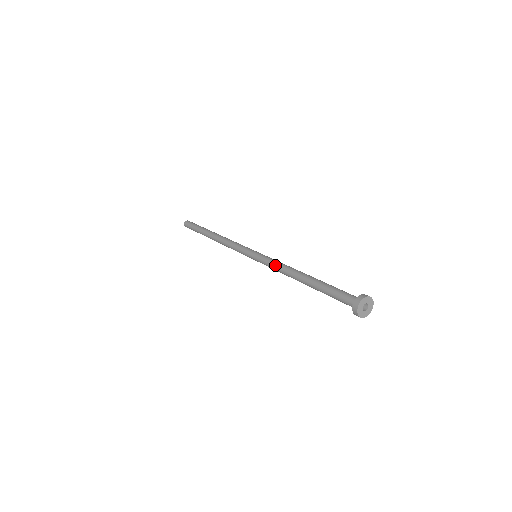
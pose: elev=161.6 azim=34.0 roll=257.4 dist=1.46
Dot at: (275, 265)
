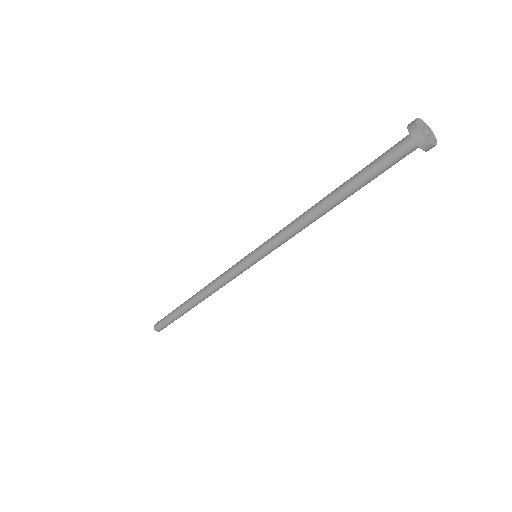
Dot at: occluded
